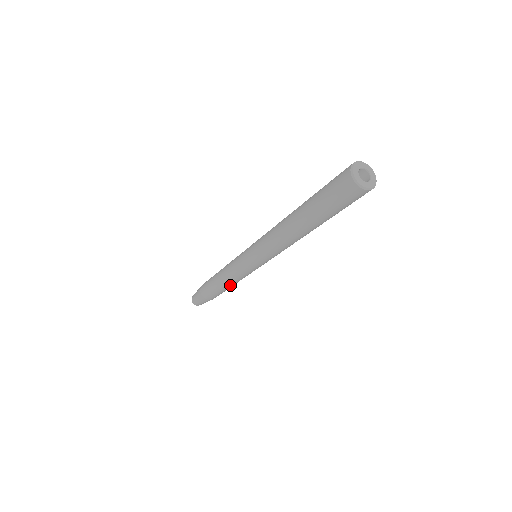
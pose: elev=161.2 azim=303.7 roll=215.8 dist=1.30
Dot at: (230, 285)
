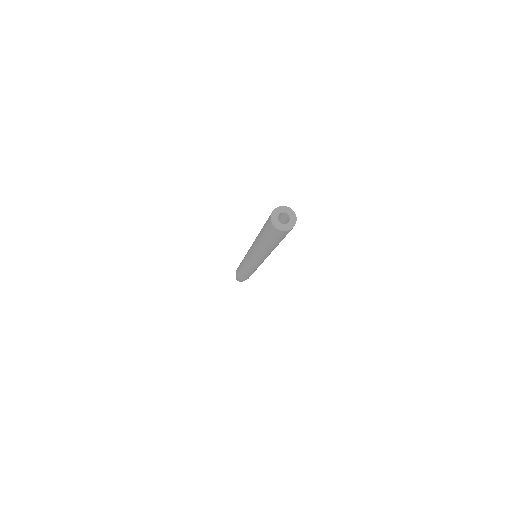
Dot at: (247, 273)
